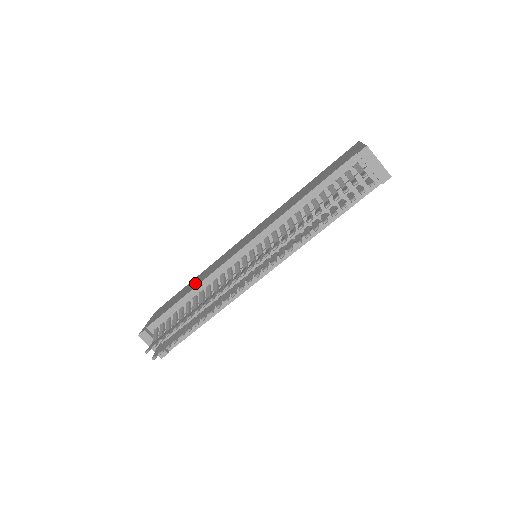
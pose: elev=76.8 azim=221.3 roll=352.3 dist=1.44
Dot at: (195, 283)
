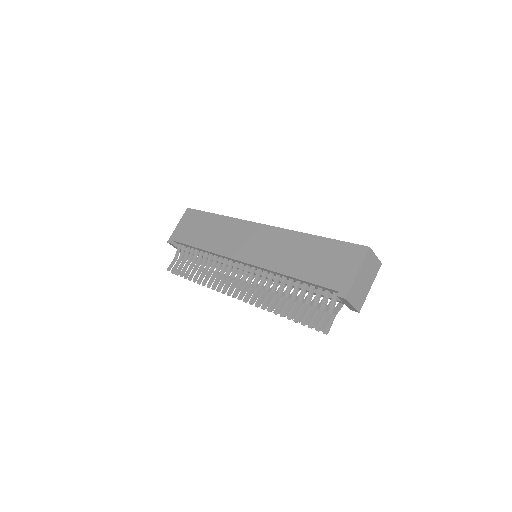
Dot at: (210, 238)
